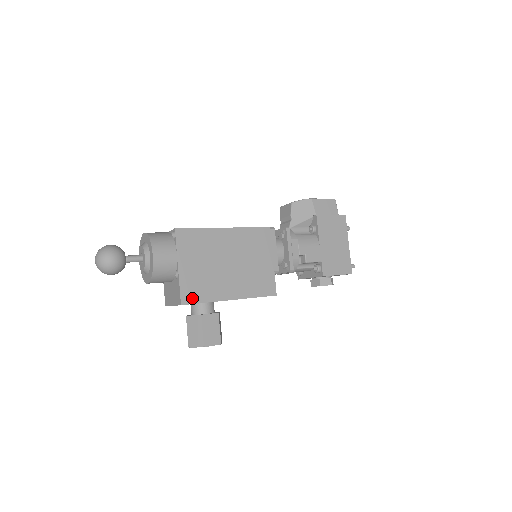
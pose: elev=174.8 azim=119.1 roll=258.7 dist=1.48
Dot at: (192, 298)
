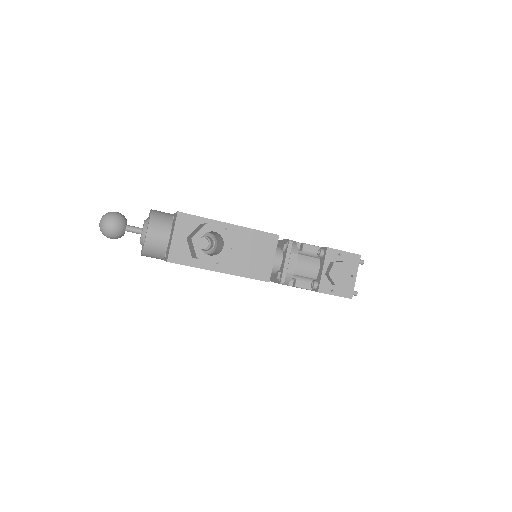
Dot at: (189, 215)
